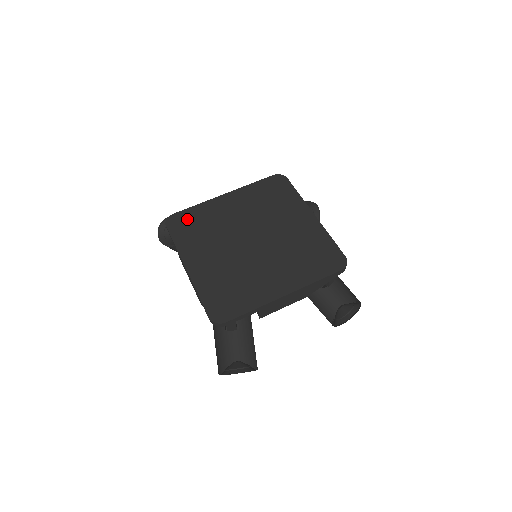
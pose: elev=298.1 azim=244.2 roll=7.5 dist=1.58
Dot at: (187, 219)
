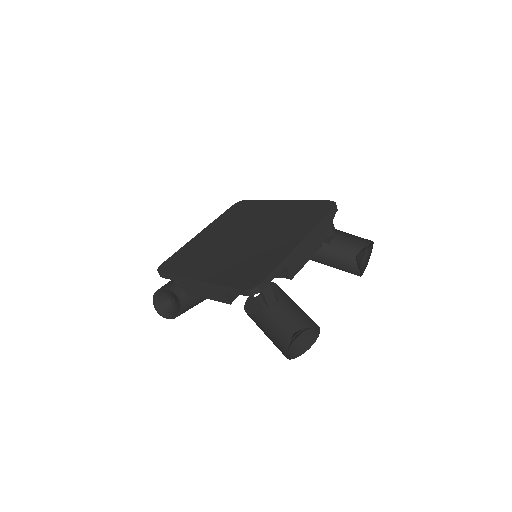
Dot at: (176, 259)
